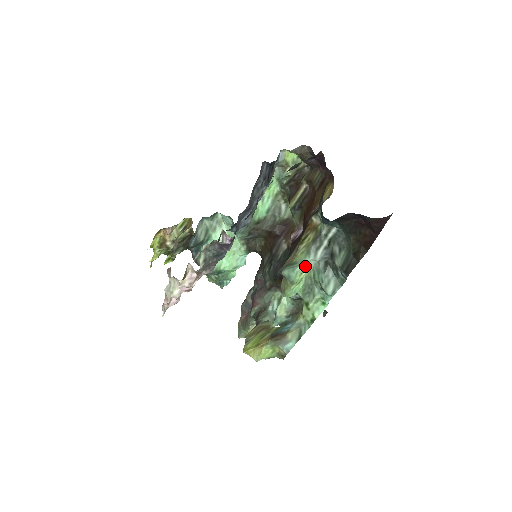
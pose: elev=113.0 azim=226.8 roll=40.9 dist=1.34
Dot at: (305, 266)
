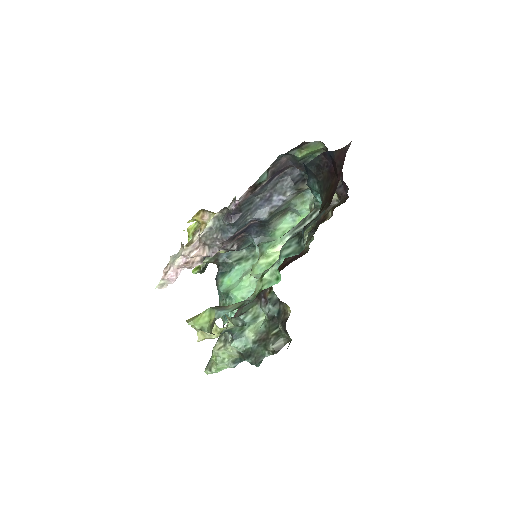
Dot at: (281, 242)
